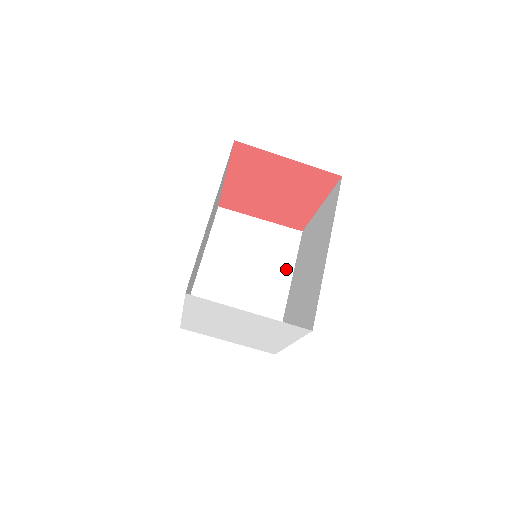
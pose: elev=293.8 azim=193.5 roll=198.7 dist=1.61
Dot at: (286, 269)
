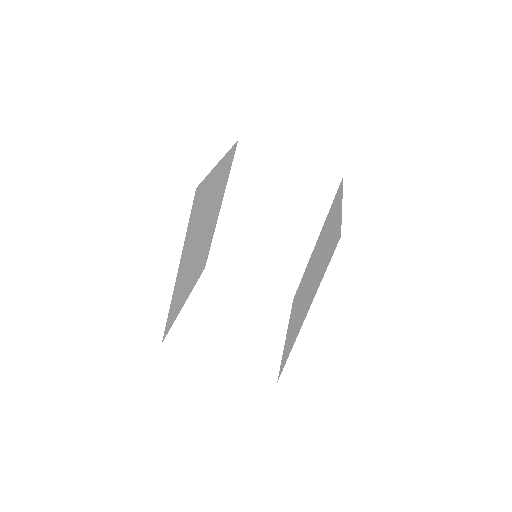
Dot at: (315, 221)
